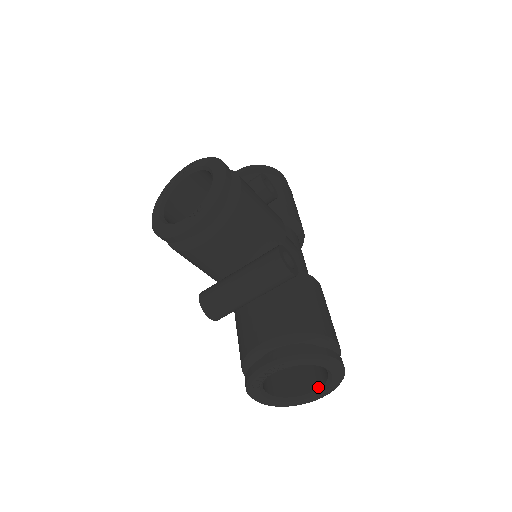
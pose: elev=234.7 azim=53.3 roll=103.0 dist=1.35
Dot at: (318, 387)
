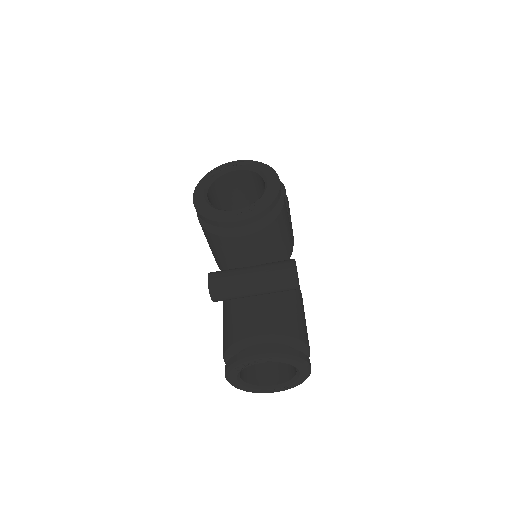
Dot at: (279, 383)
